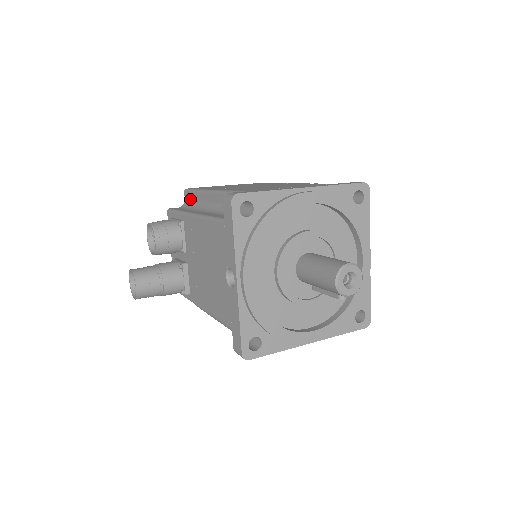
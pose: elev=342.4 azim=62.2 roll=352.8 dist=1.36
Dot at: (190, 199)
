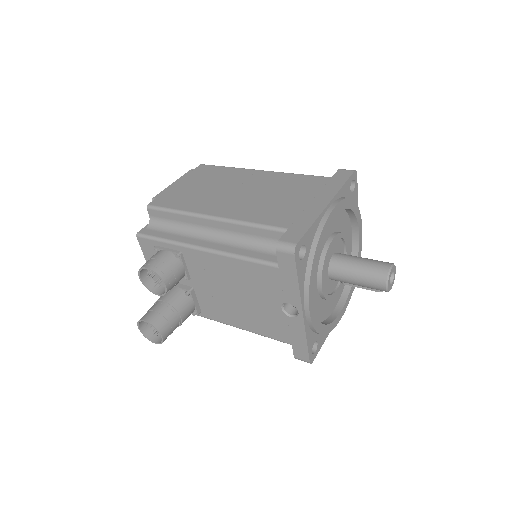
Dot at: (163, 218)
